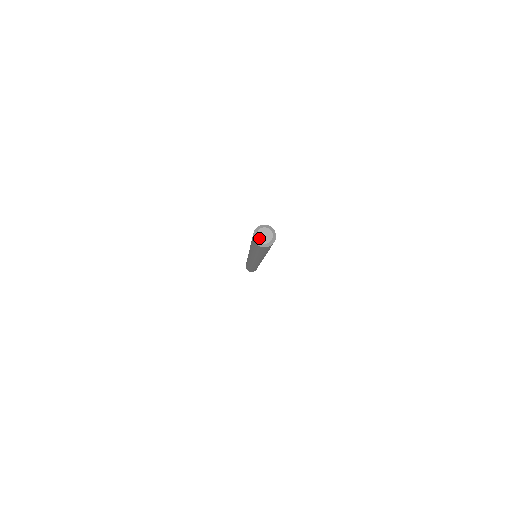
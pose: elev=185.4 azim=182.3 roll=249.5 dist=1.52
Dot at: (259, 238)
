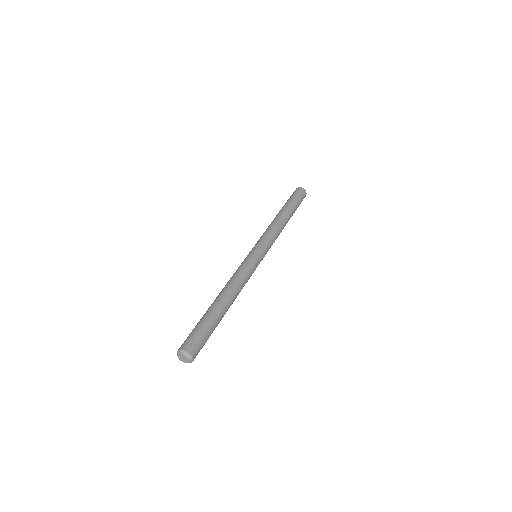
Dot at: (182, 361)
